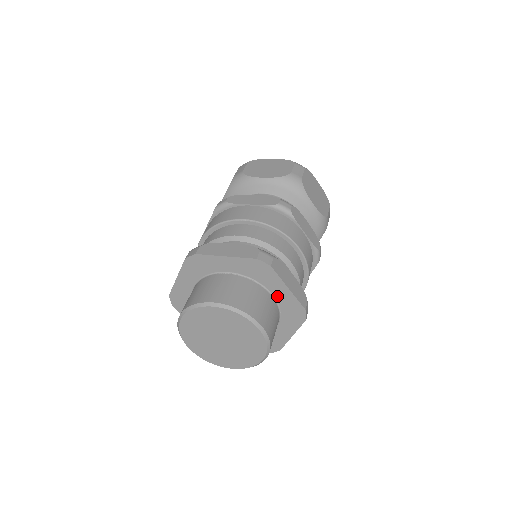
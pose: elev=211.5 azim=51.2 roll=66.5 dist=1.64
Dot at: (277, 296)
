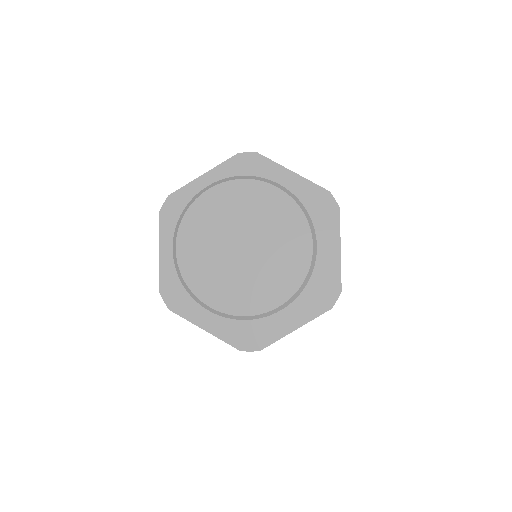
Dot at: occluded
